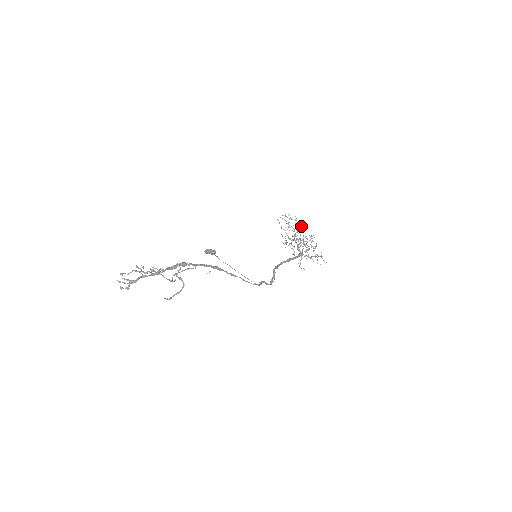
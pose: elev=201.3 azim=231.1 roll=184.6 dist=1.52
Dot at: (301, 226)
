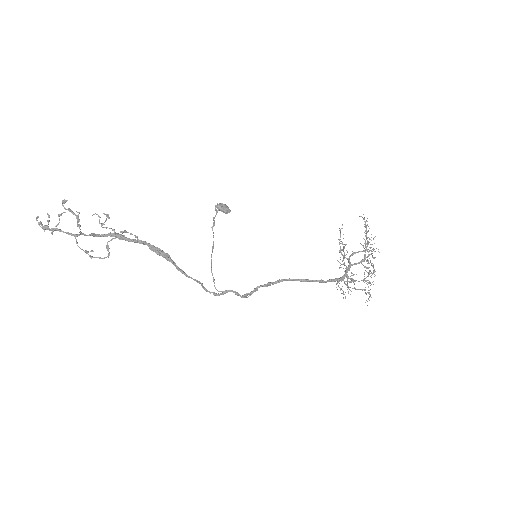
Dot at: (371, 250)
